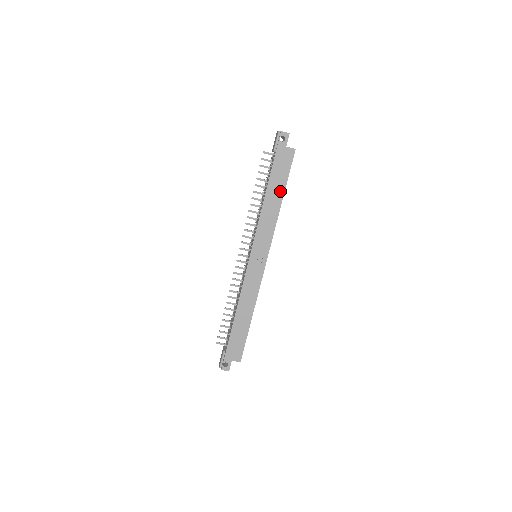
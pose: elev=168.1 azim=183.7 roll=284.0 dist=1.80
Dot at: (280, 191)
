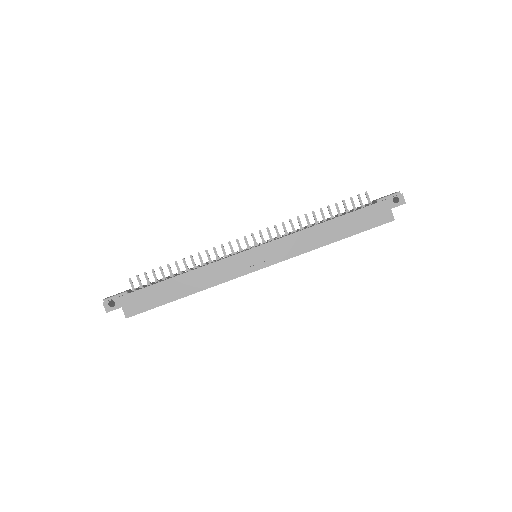
Dot at: (343, 233)
